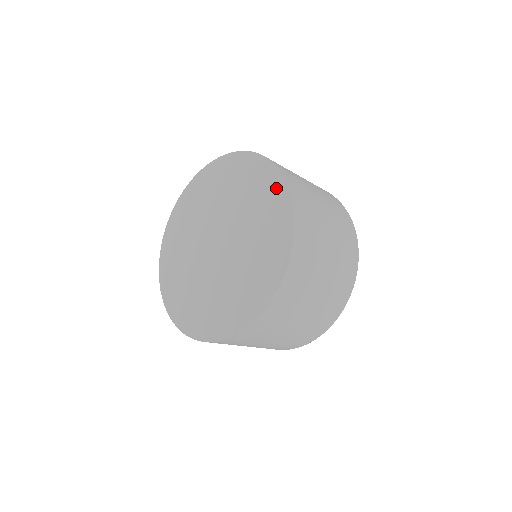
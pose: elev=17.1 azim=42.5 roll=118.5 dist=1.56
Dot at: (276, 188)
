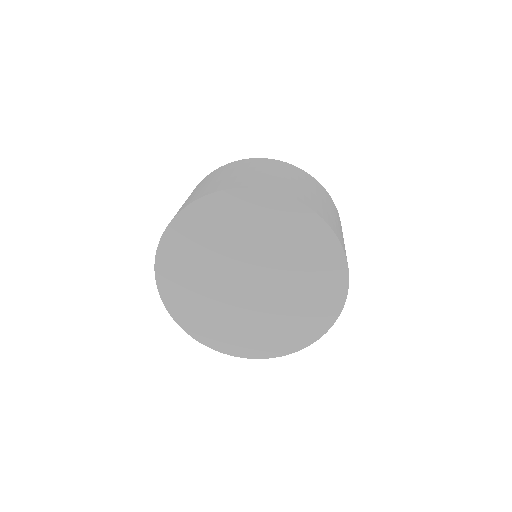
Dot at: (336, 293)
